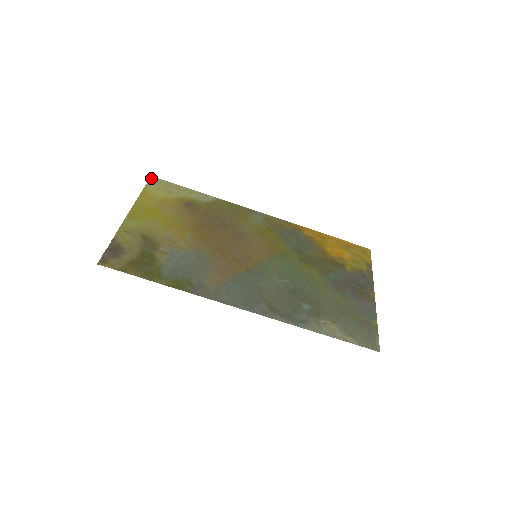
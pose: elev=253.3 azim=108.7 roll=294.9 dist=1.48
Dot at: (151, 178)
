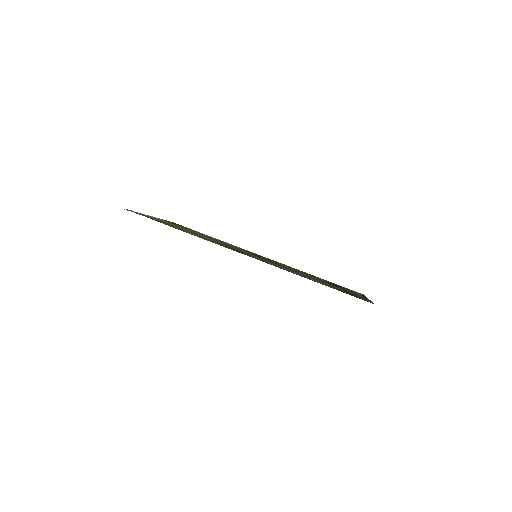
Dot at: (173, 222)
